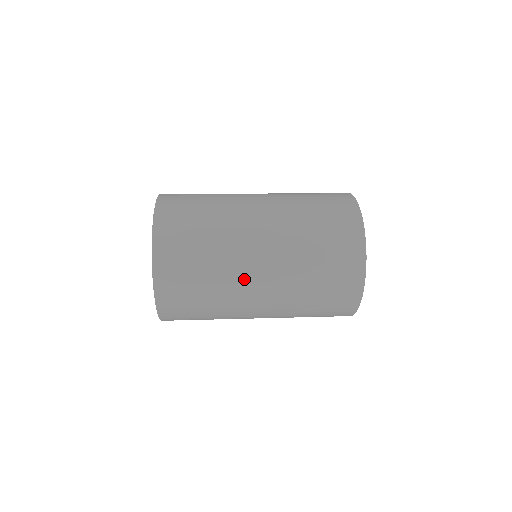
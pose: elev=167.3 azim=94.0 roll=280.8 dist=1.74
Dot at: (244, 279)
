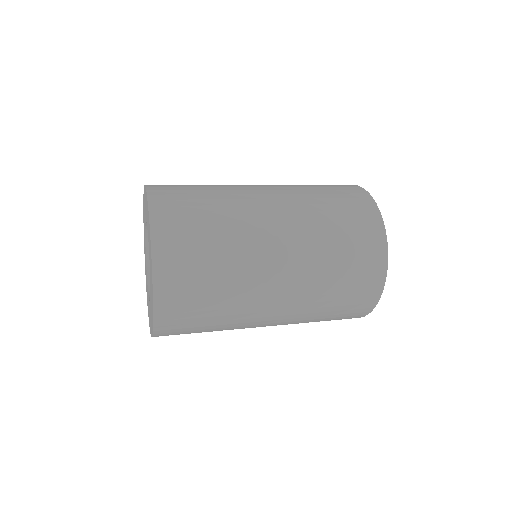
Dot at: (257, 310)
